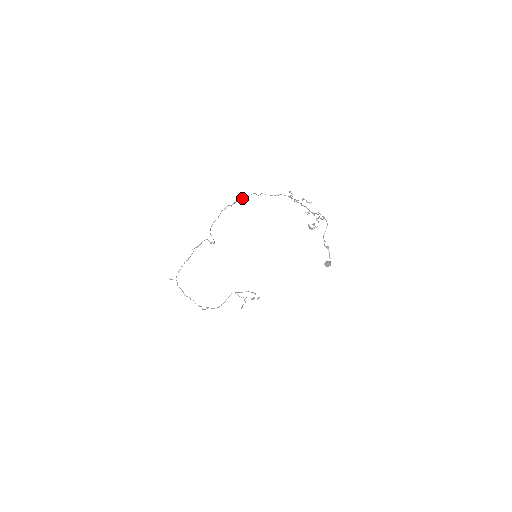
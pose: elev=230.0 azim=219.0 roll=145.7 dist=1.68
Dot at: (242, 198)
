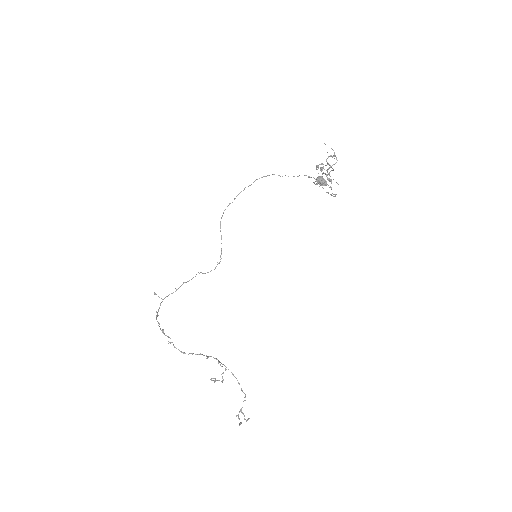
Dot at: (264, 176)
